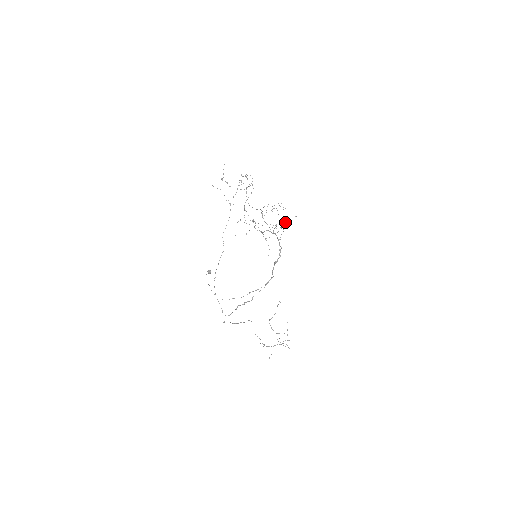
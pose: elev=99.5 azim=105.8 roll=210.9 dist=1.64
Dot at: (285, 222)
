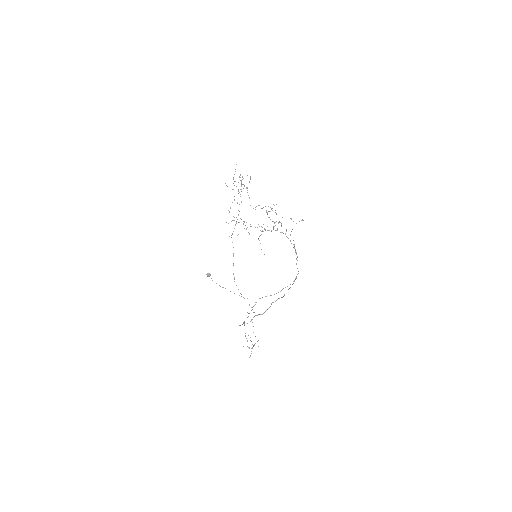
Dot at: occluded
